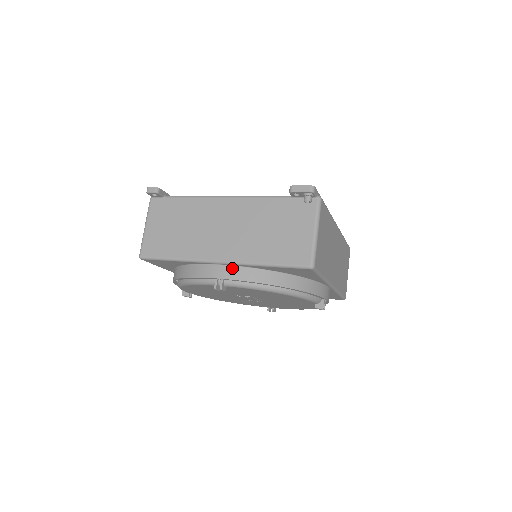
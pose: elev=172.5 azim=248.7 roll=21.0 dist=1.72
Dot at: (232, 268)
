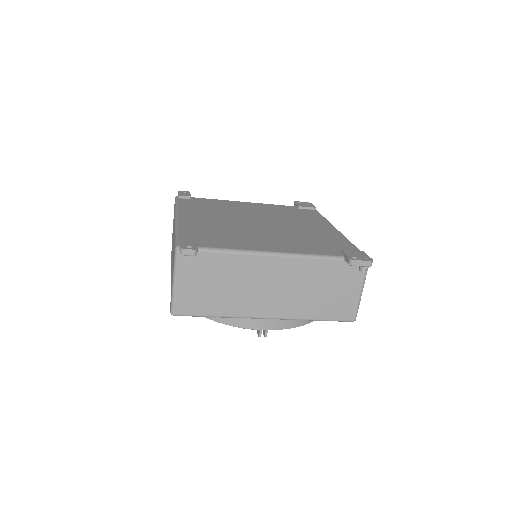
Dot at: (278, 320)
